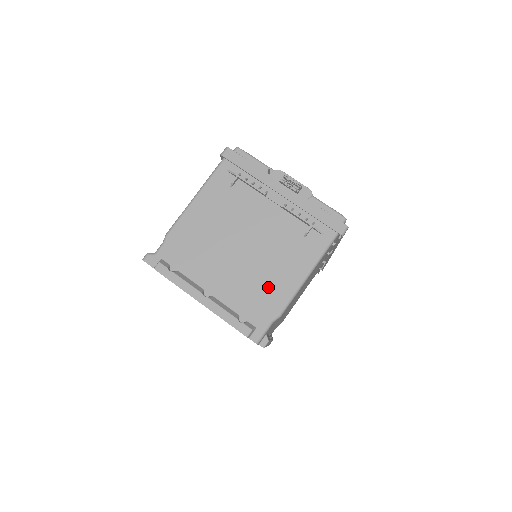
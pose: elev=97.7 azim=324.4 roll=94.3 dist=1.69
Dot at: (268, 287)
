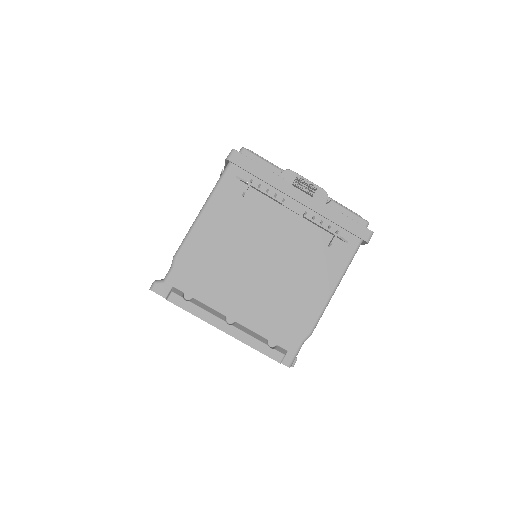
Dot at: (295, 306)
